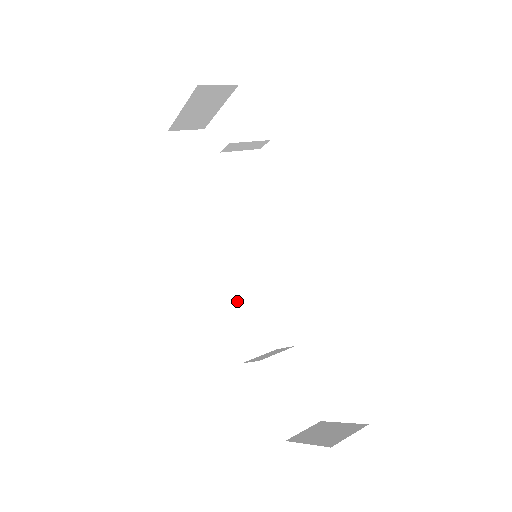
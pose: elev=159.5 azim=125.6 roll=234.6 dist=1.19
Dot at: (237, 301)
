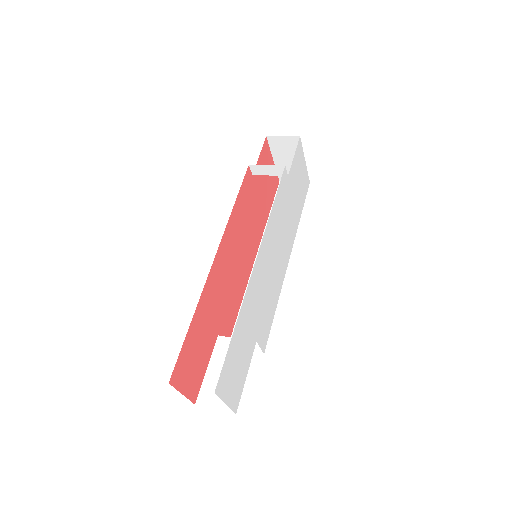
Dot at: occluded
